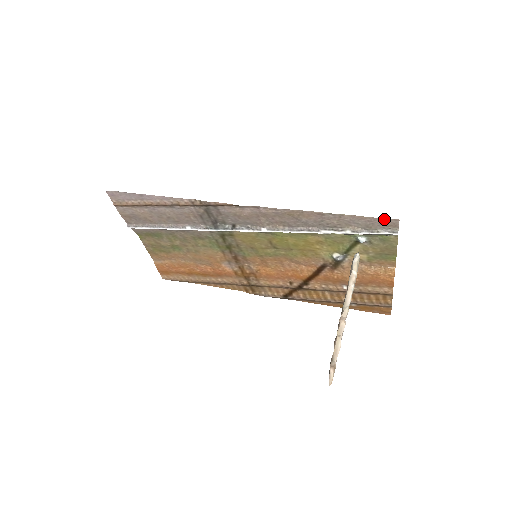
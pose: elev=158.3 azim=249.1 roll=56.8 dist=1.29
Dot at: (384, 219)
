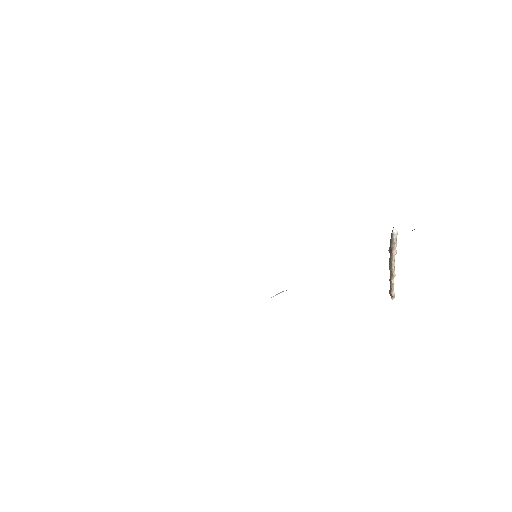
Dot at: occluded
